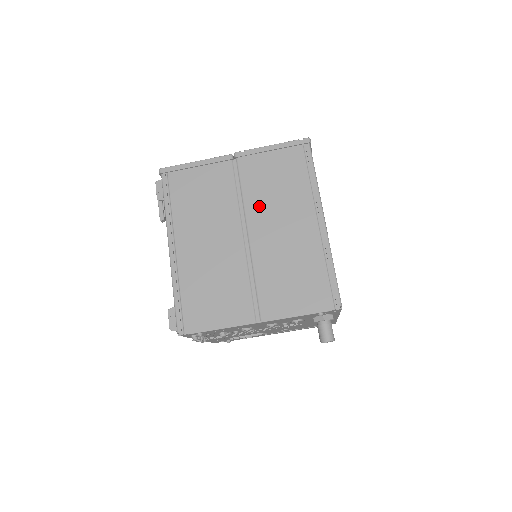
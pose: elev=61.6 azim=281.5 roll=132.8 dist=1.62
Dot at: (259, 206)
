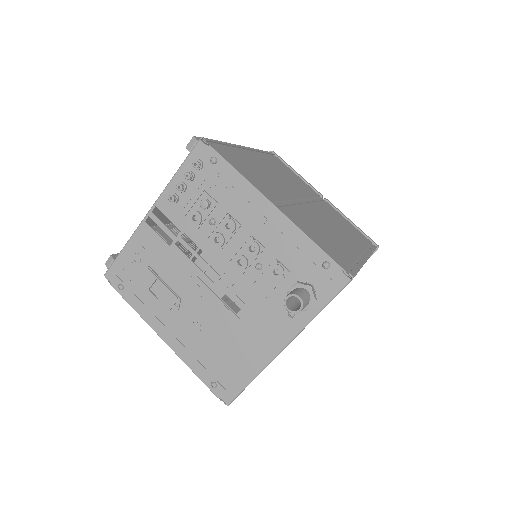
Dot at: (324, 212)
